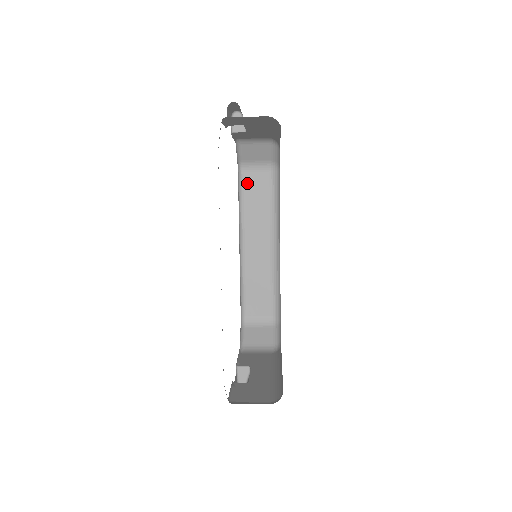
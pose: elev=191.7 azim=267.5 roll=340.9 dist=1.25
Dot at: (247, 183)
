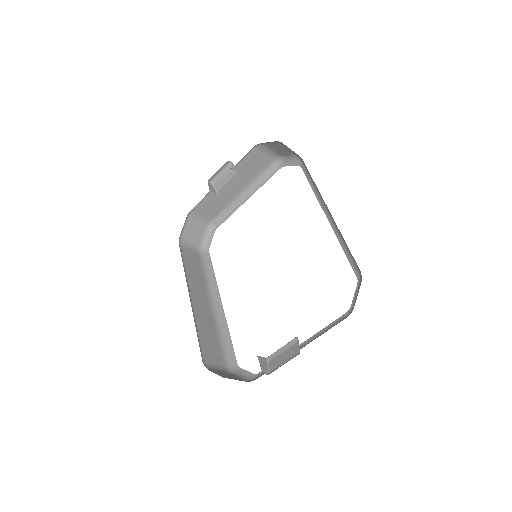
Dot at: (184, 254)
